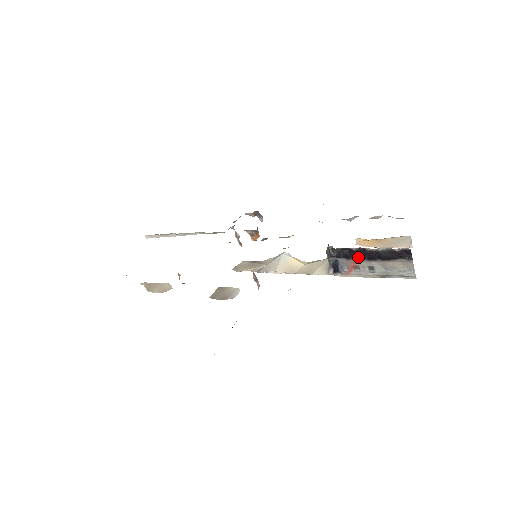
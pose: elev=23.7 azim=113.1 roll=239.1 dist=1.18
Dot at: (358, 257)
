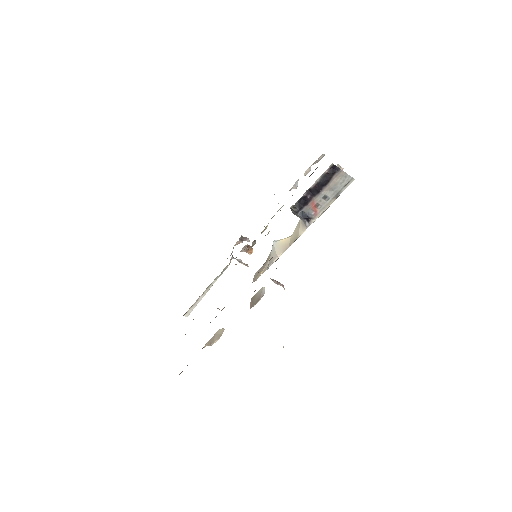
Dot at: (311, 198)
